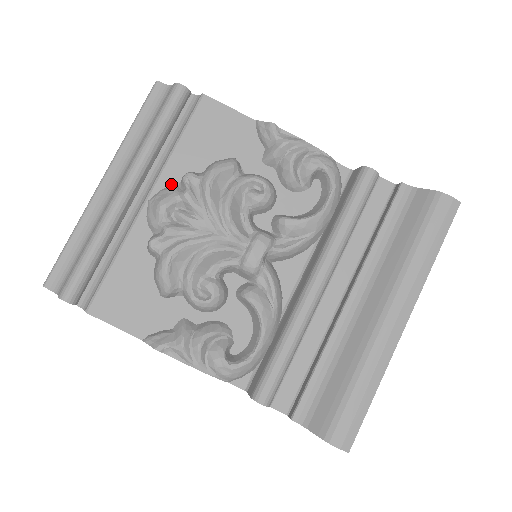
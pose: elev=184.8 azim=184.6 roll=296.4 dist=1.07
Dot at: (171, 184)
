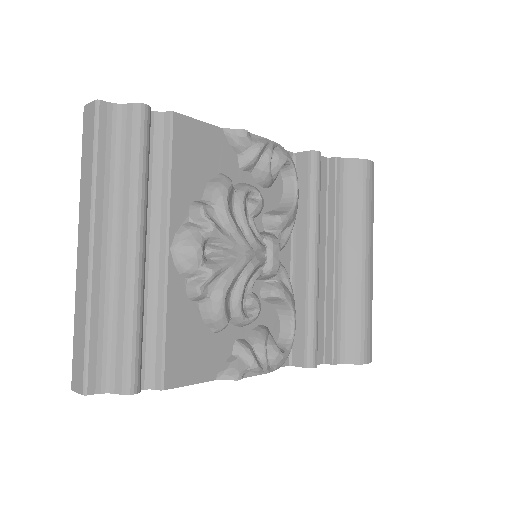
Dot at: (182, 222)
